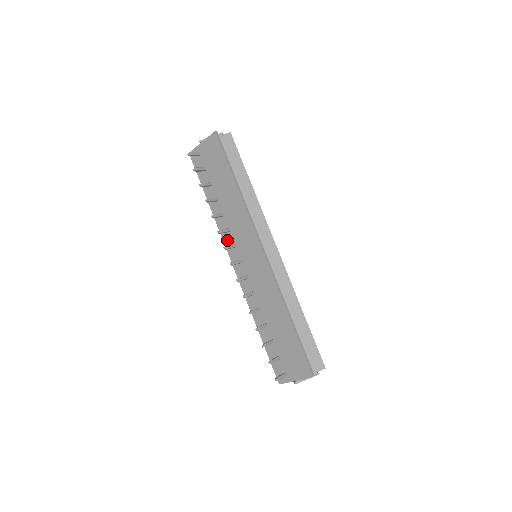
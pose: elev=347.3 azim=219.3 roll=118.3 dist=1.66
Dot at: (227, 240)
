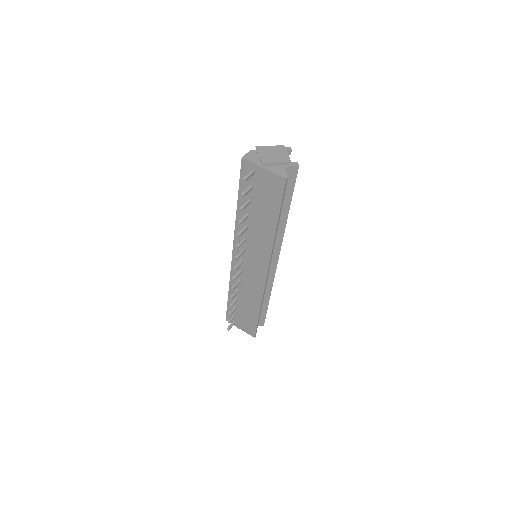
Dot at: (238, 241)
